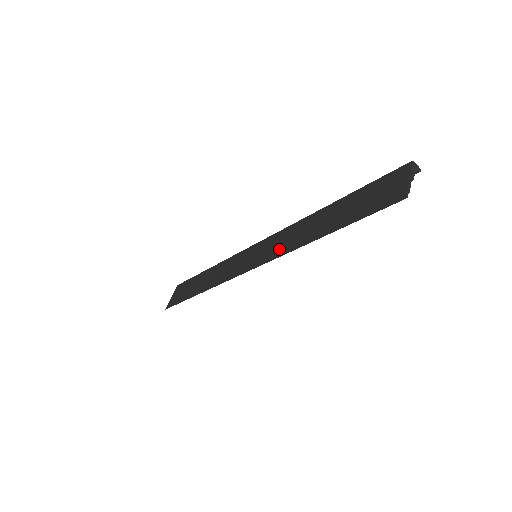
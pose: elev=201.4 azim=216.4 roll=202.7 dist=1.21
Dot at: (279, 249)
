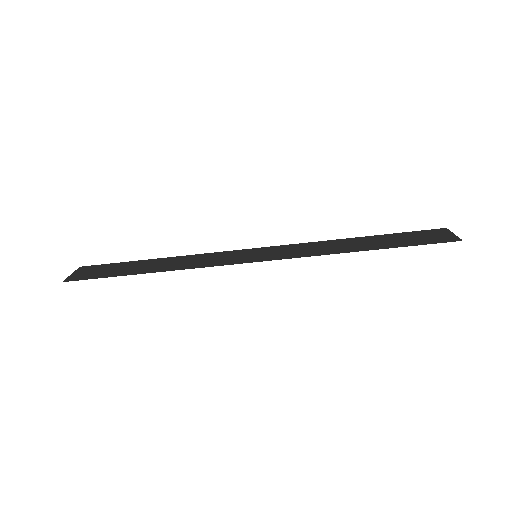
Dot at: (303, 252)
